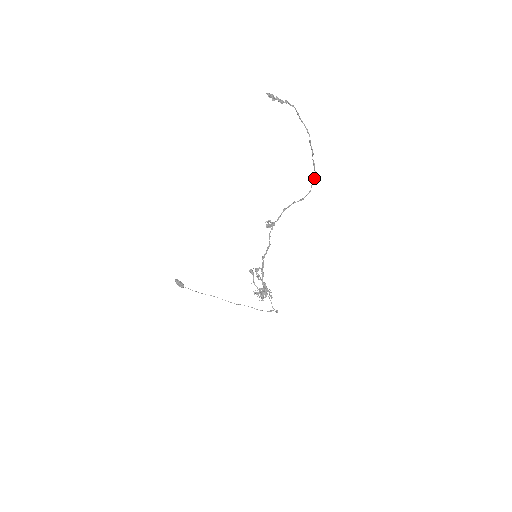
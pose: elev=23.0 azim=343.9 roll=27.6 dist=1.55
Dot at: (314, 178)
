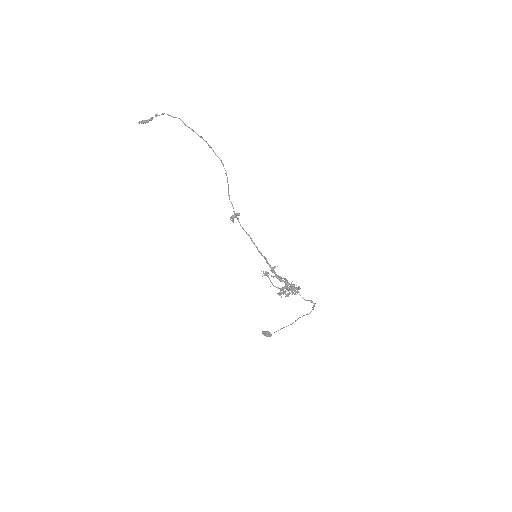
Dot at: (210, 147)
